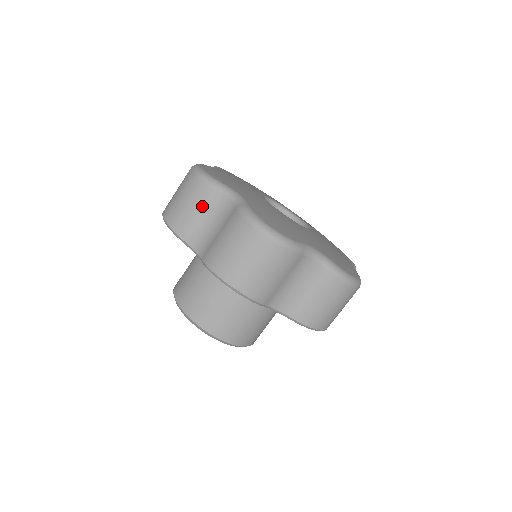
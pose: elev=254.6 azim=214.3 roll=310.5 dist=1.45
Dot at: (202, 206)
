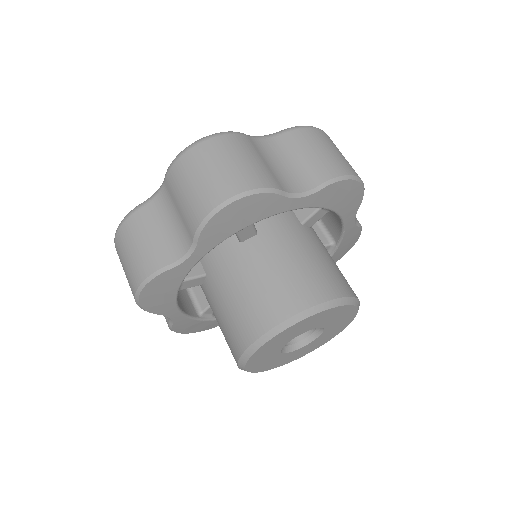
Dot at: (146, 228)
